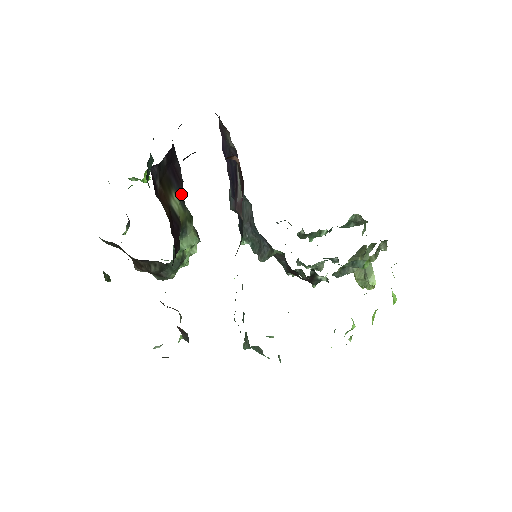
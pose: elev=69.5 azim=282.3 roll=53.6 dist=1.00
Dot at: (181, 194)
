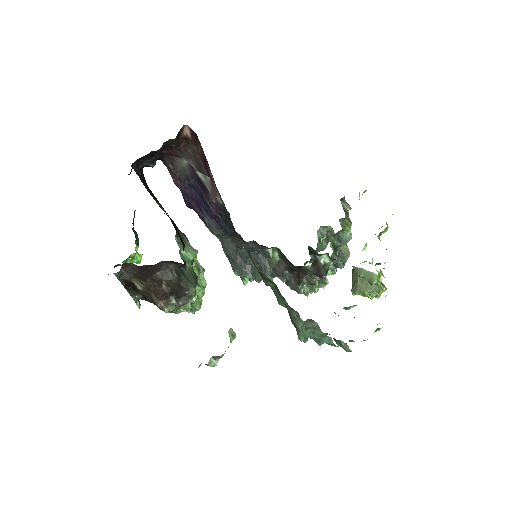
Dot at: (166, 213)
